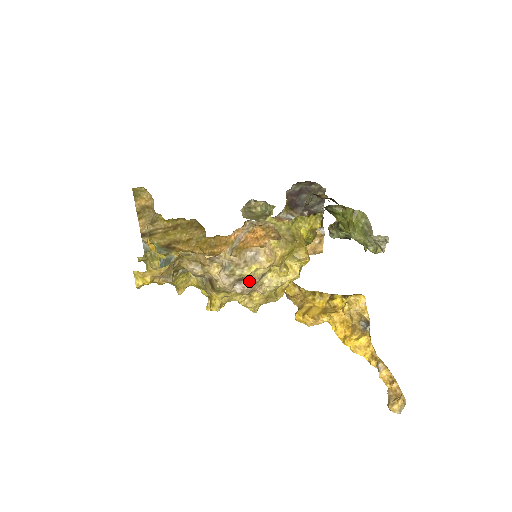
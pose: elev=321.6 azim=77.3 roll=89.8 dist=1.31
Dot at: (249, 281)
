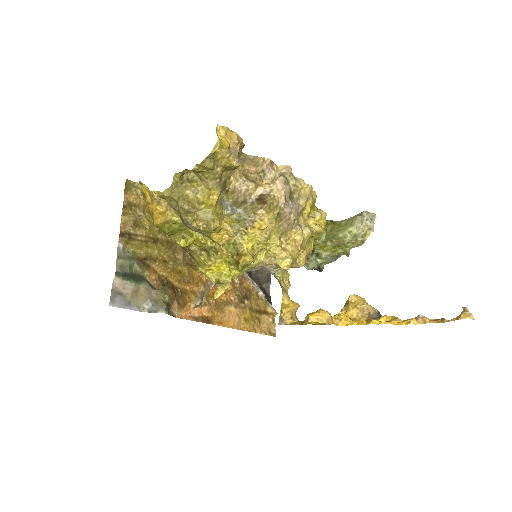
Dot at: (295, 205)
